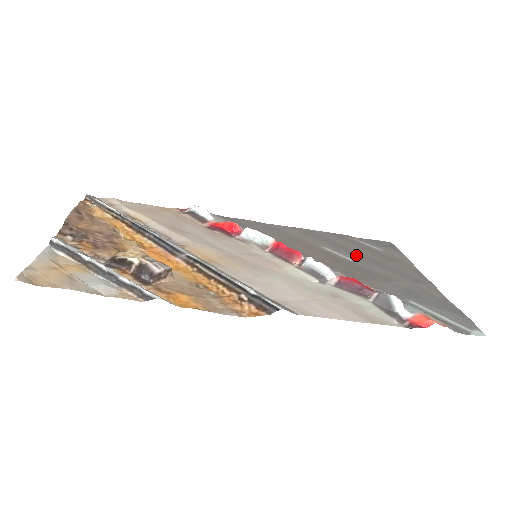
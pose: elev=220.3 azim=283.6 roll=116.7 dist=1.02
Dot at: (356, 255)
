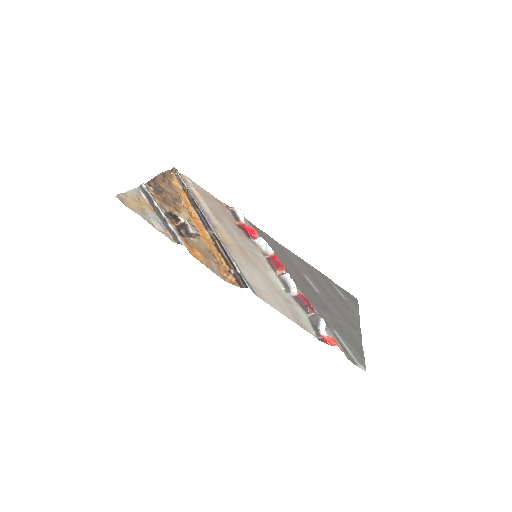
Dot at: (324, 291)
